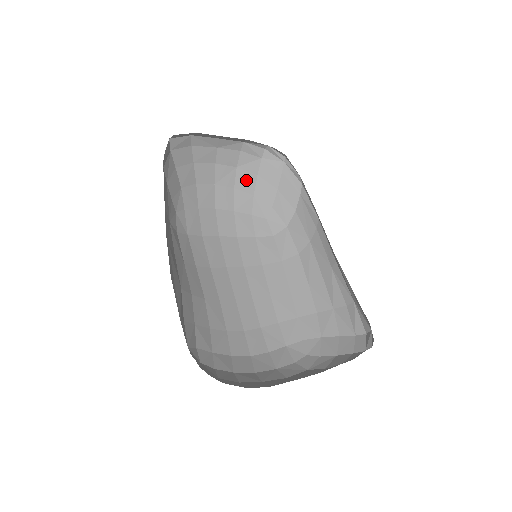
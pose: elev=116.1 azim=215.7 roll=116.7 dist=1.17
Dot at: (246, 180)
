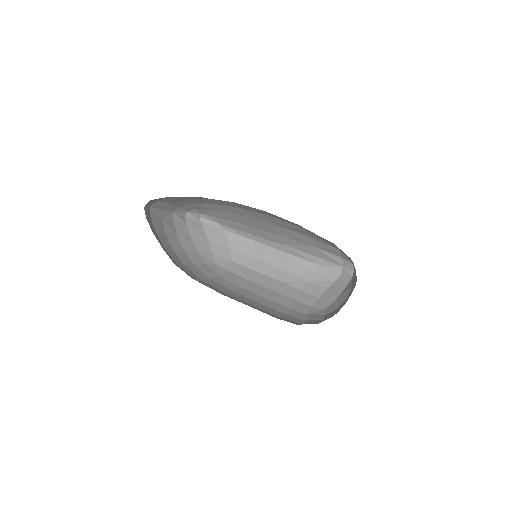
Dot at: (186, 241)
